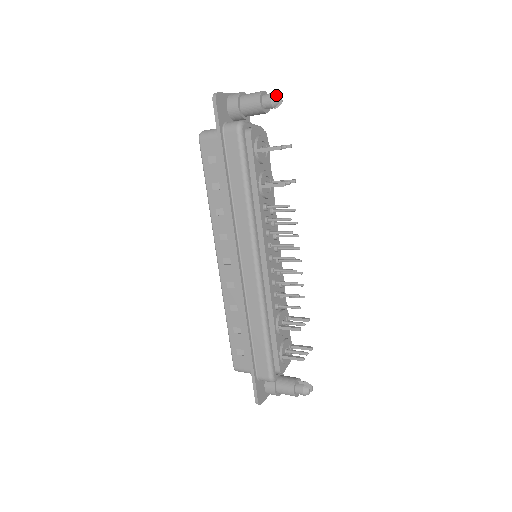
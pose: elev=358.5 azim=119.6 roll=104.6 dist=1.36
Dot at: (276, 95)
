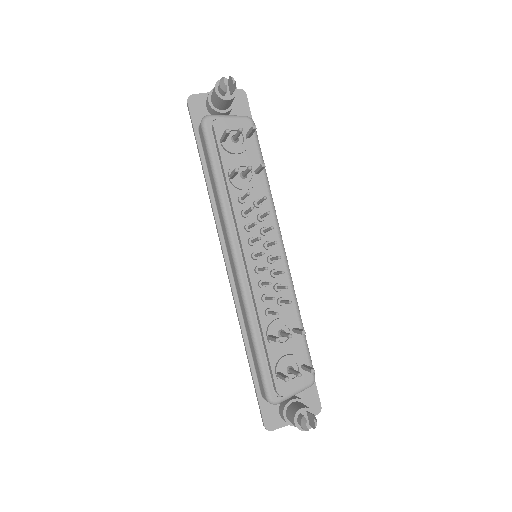
Dot at: (223, 78)
